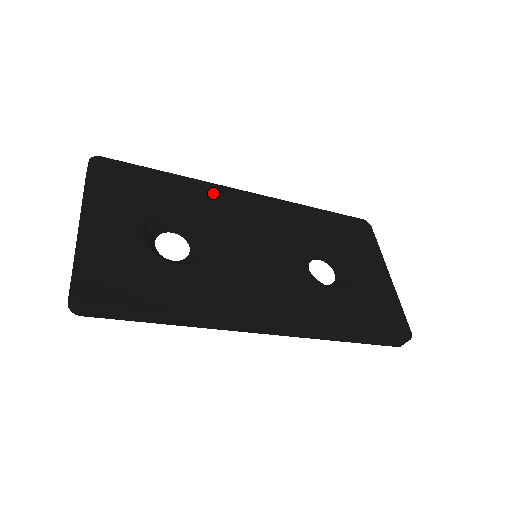
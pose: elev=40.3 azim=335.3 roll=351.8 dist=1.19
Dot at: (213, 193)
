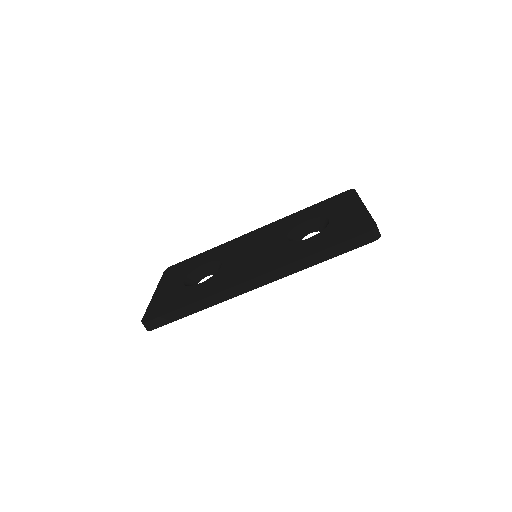
Dot at: (230, 244)
